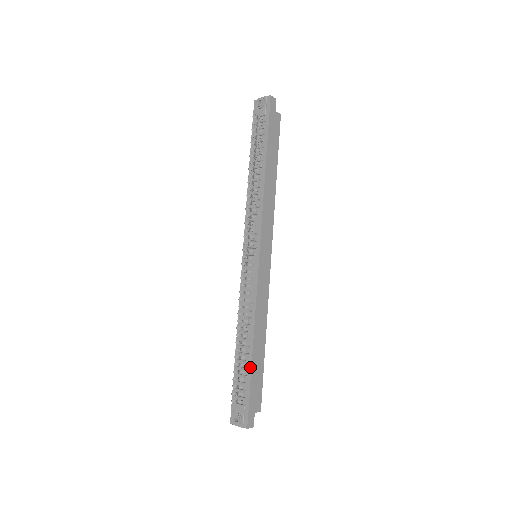
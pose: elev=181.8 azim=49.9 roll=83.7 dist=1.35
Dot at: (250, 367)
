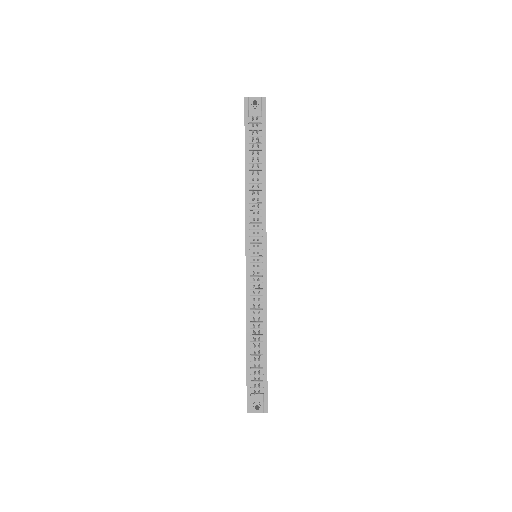
Dot at: (266, 359)
